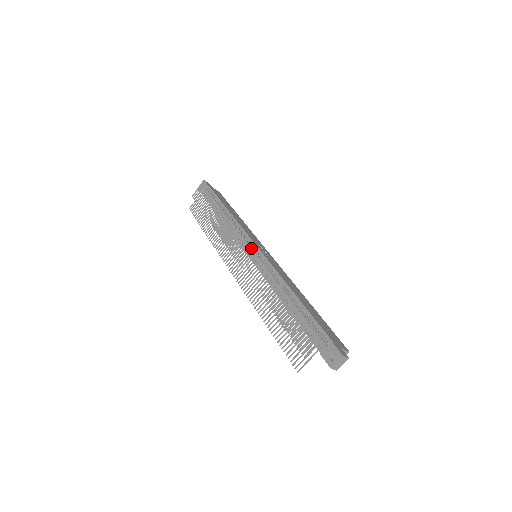
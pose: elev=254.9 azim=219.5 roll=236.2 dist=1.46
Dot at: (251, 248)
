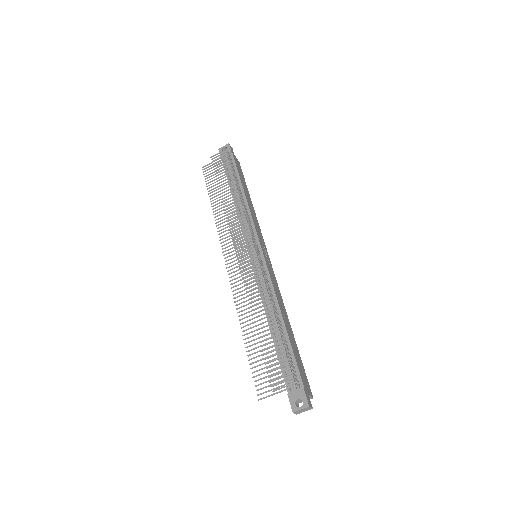
Dot at: (256, 250)
